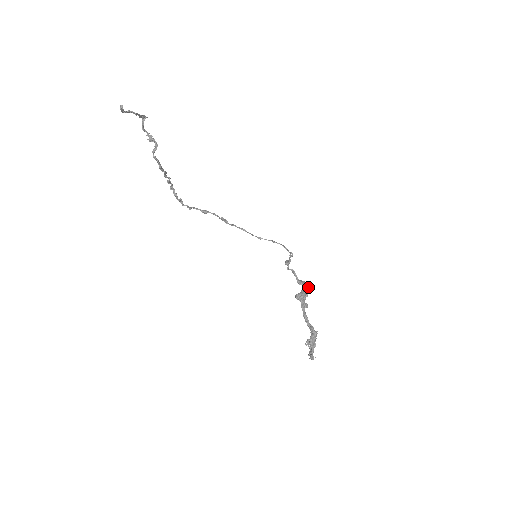
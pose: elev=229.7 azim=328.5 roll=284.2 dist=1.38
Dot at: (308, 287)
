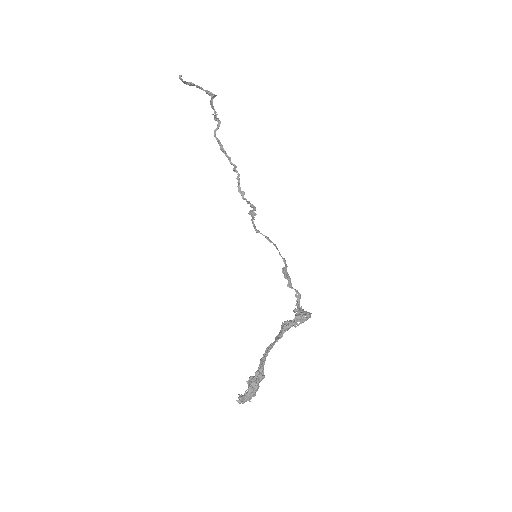
Dot at: (299, 317)
